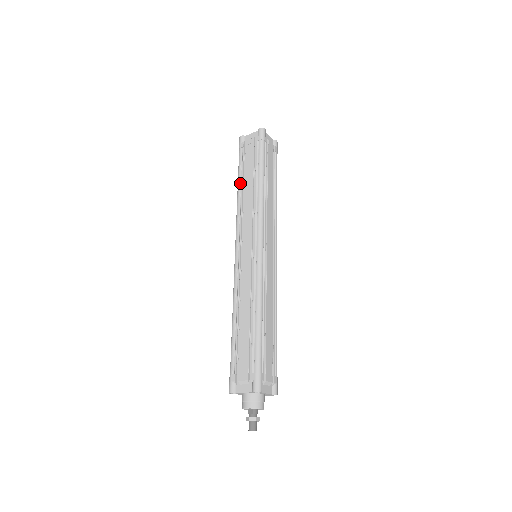
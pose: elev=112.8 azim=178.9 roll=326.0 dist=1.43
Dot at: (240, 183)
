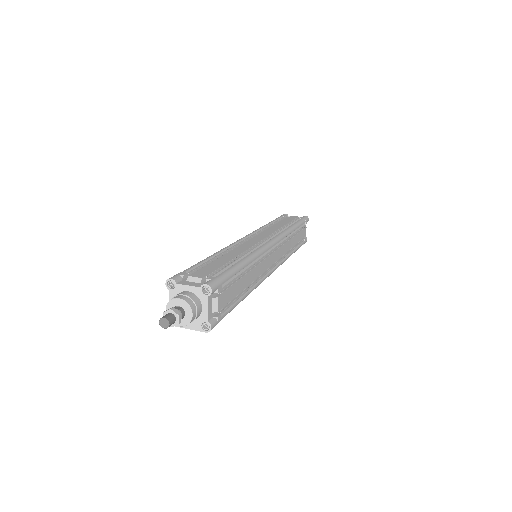
Dot at: (271, 223)
